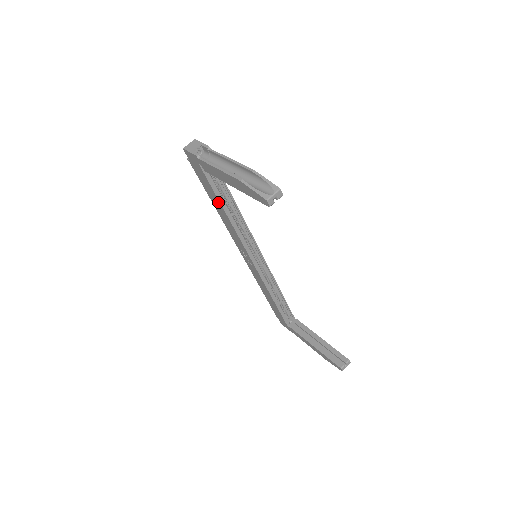
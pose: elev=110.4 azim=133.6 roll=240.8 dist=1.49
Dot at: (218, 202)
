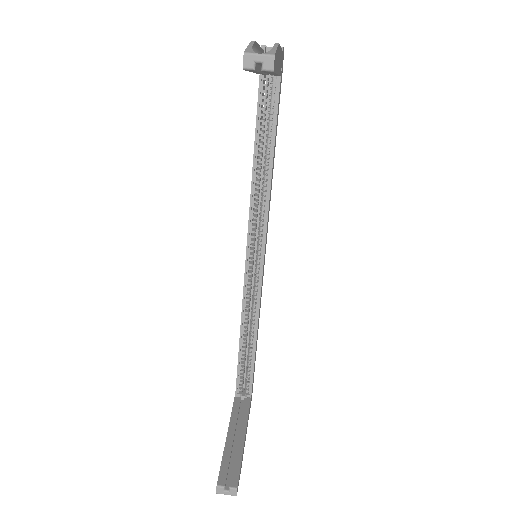
Dot at: (255, 138)
